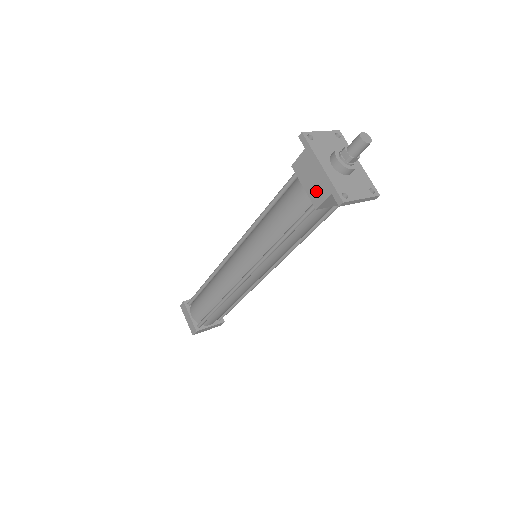
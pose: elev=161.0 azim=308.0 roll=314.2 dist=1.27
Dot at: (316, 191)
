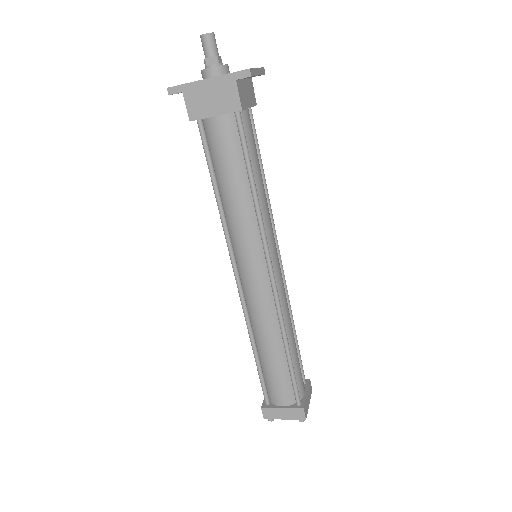
Dot at: (225, 100)
